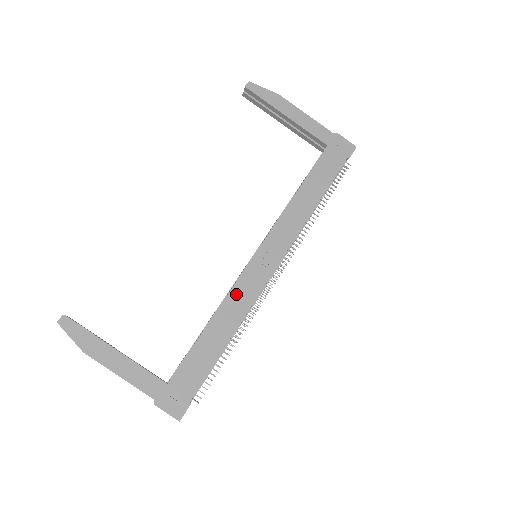
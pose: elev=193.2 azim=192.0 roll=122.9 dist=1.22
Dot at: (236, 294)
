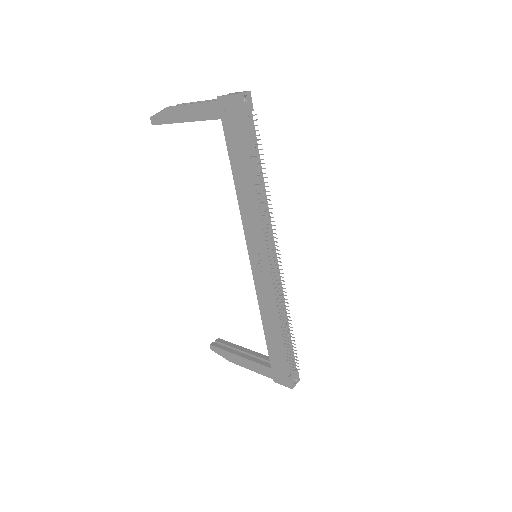
Dot at: (261, 297)
